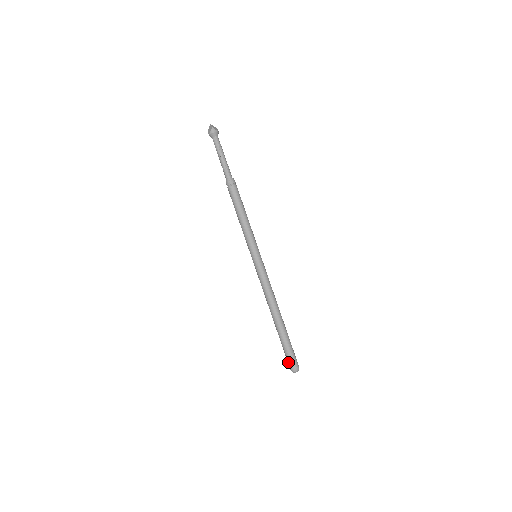
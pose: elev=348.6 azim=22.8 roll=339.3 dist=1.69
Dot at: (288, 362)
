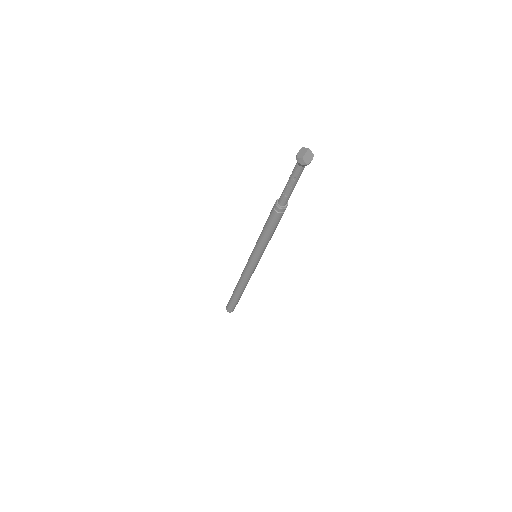
Dot at: (227, 304)
